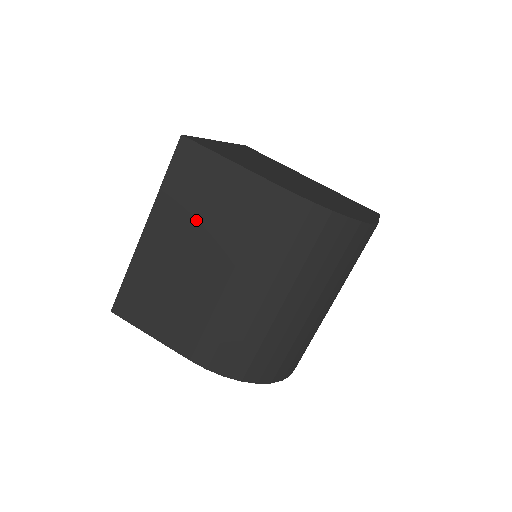
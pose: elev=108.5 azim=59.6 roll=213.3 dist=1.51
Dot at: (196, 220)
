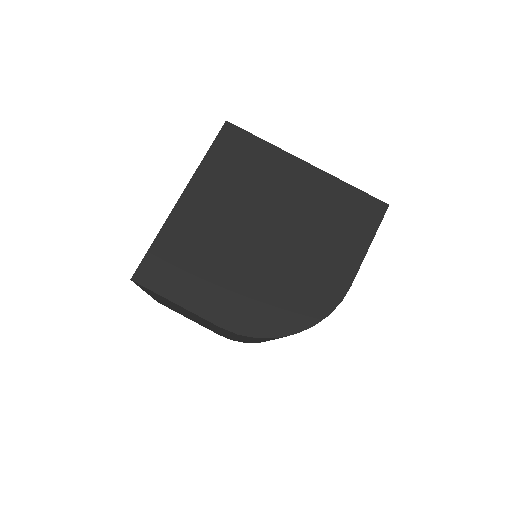
Dot at: occluded
